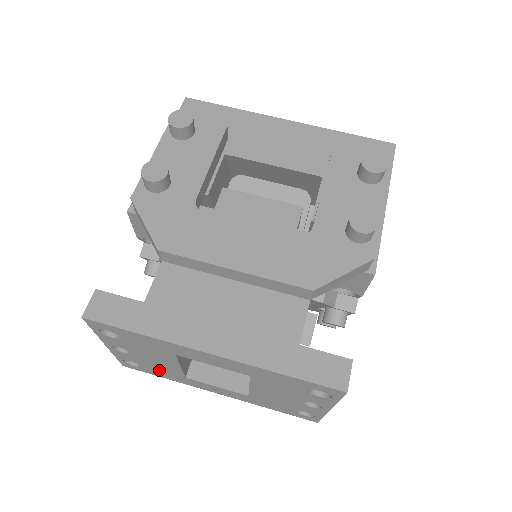
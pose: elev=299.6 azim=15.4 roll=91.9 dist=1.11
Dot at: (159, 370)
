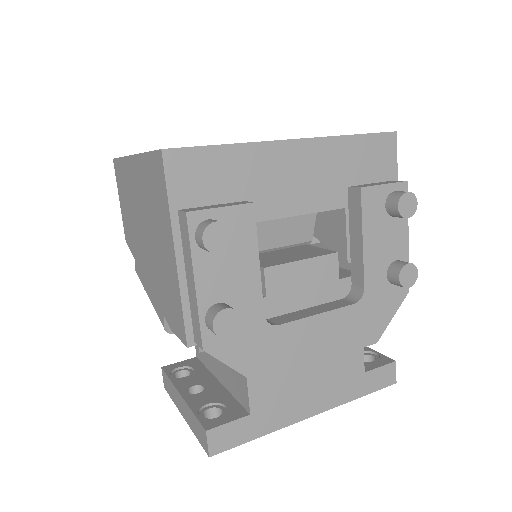
Dot at: occluded
